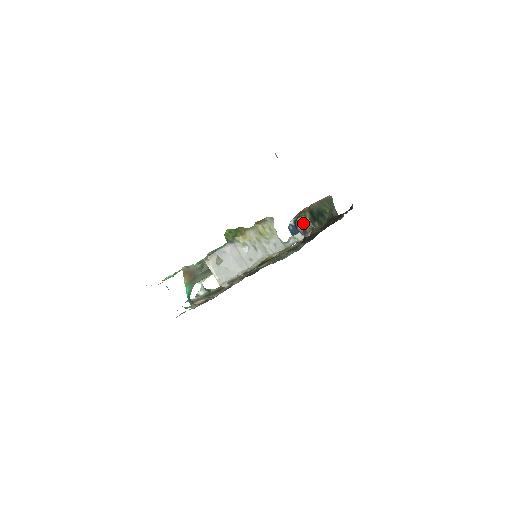
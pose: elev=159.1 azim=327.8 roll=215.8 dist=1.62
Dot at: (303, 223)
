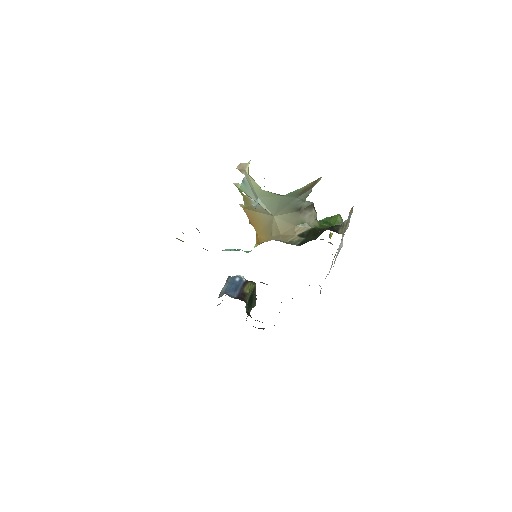
Dot at: (249, 290)
